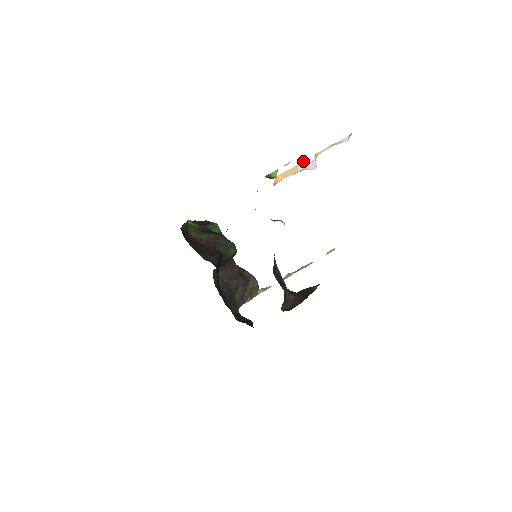
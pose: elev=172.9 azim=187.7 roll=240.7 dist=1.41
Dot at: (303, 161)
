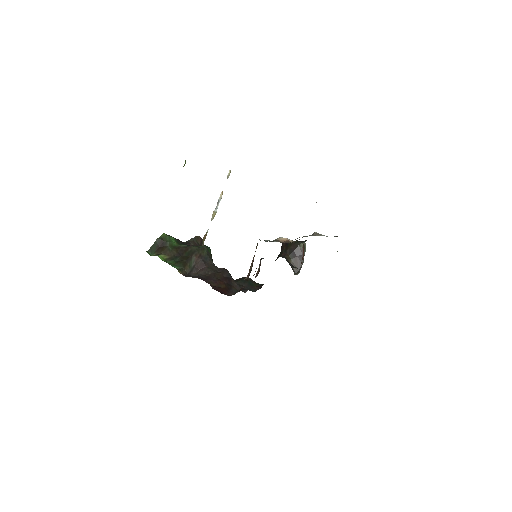
Dot at: occluded
